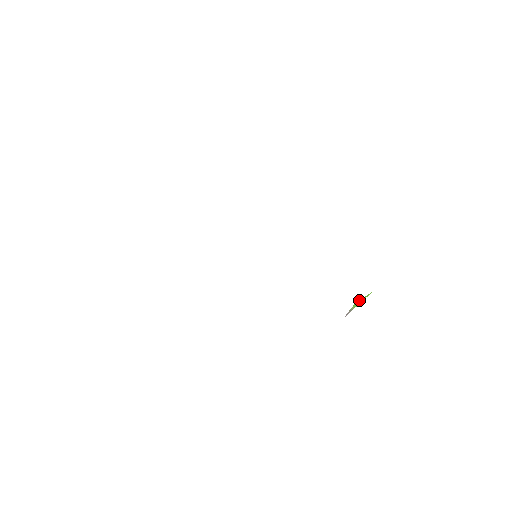
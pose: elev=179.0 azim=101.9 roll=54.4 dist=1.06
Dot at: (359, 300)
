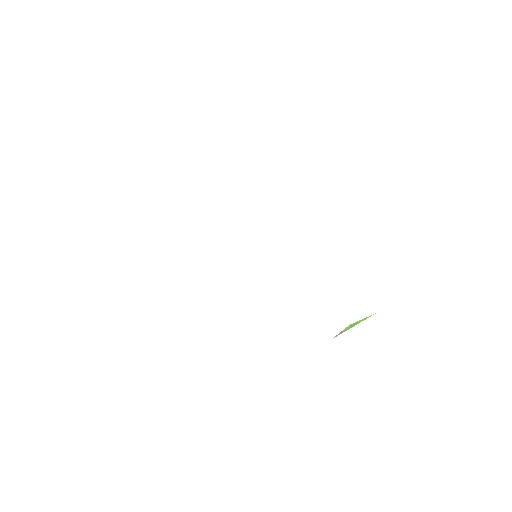
Dot at: occluded
